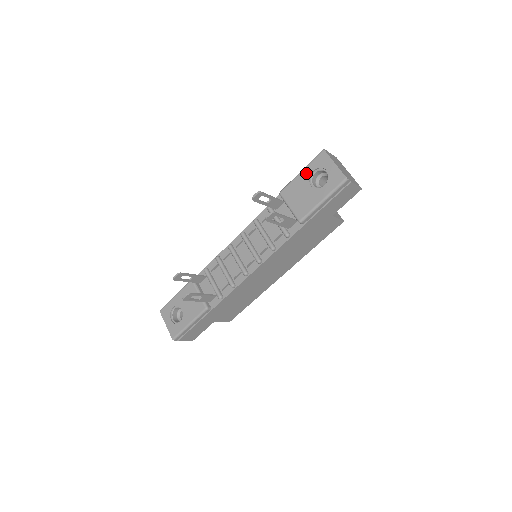
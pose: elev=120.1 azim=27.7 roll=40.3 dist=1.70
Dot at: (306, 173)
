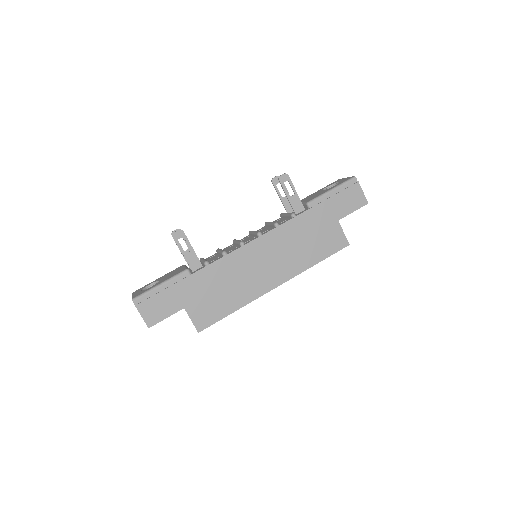
Dot at: (321, 189)
